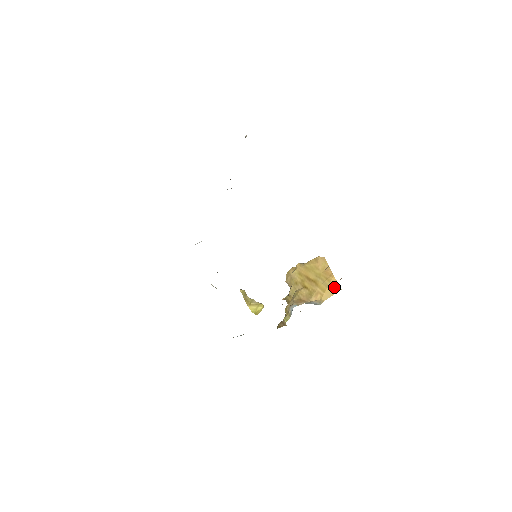
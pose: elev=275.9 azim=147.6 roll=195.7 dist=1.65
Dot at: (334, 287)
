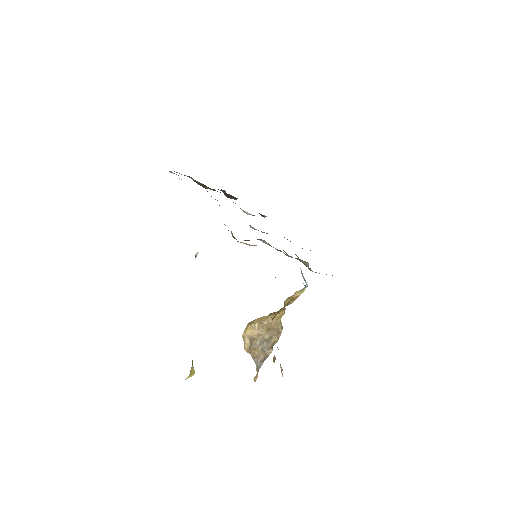
Dot at: occluded
